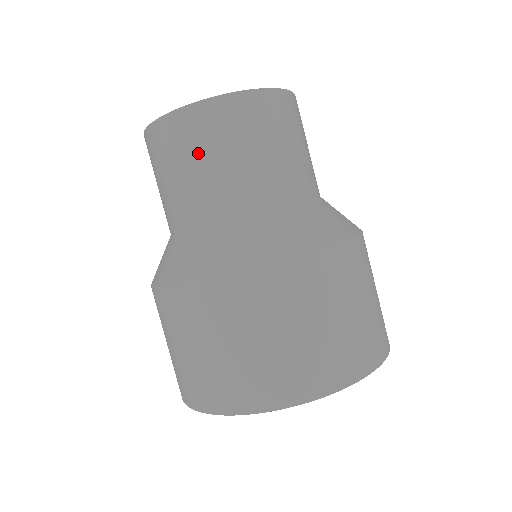
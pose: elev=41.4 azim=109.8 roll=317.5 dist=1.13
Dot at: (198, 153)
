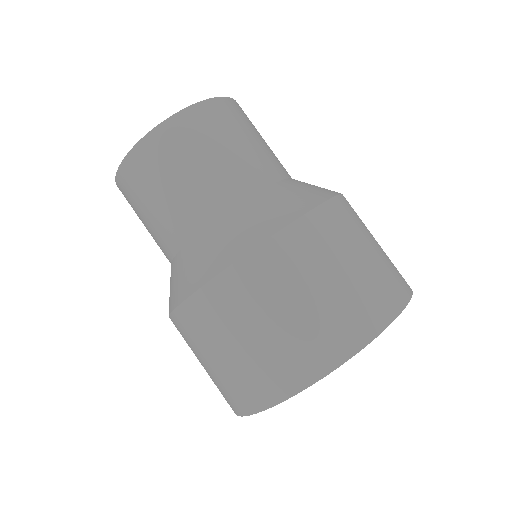
Dot at: (139, 207)
